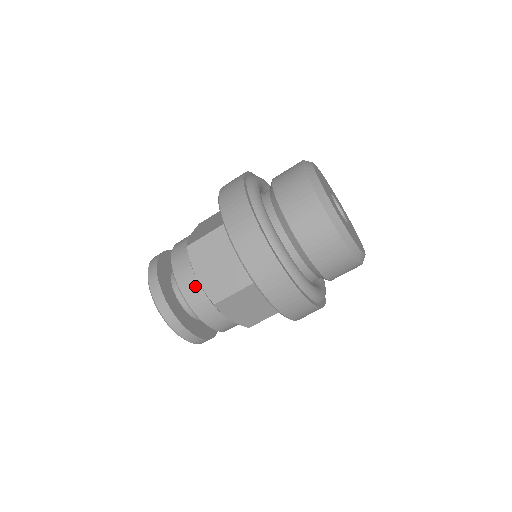
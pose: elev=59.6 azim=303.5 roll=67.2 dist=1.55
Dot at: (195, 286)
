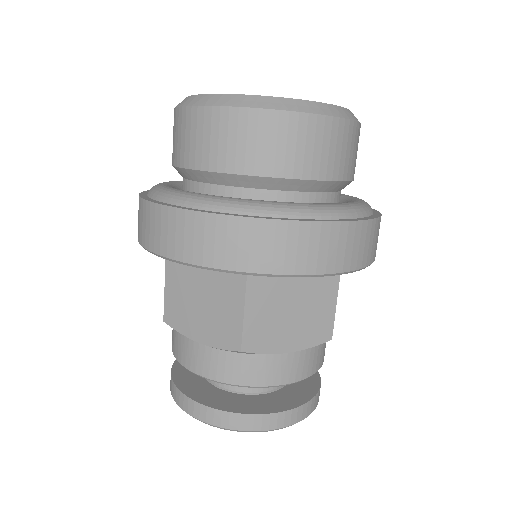
Dot at: (207, 354)
